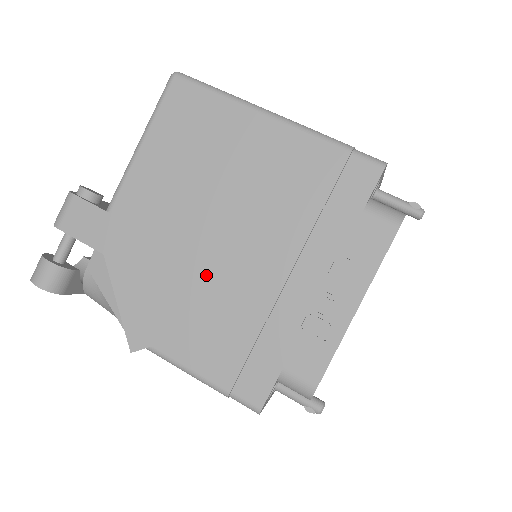
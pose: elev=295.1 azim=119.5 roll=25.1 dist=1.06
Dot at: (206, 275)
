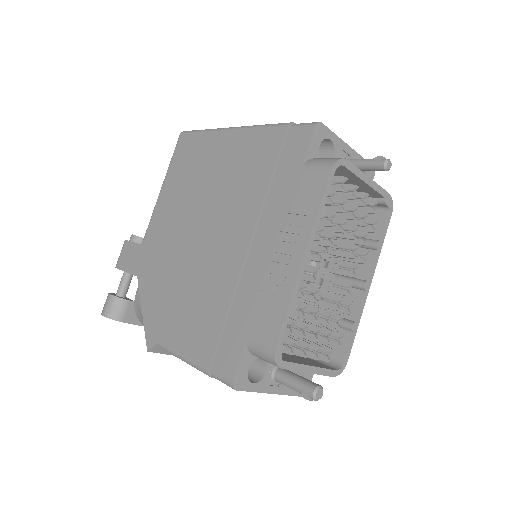
Dot at: (194, 268)
